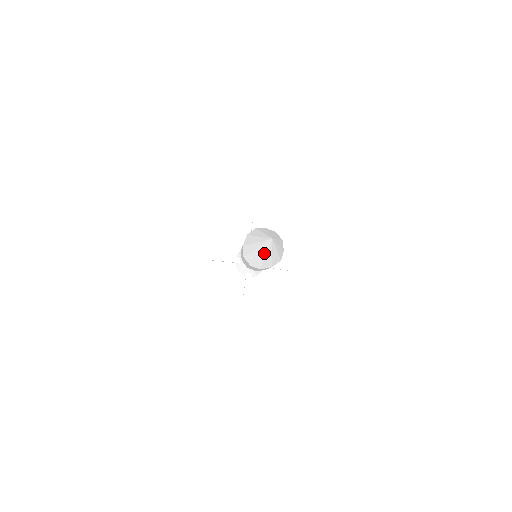
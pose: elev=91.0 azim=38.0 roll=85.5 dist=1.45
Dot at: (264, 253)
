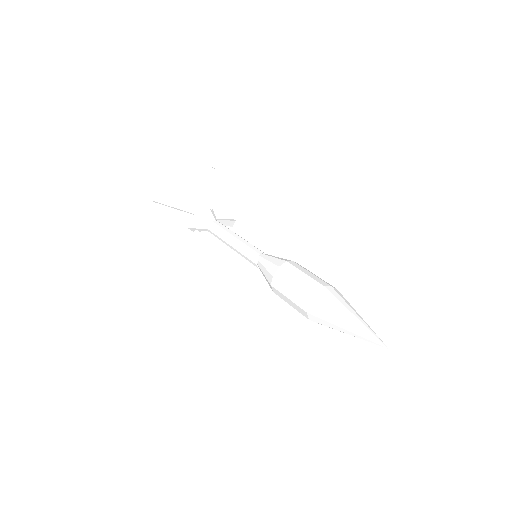
Dot at: (352, 335)
